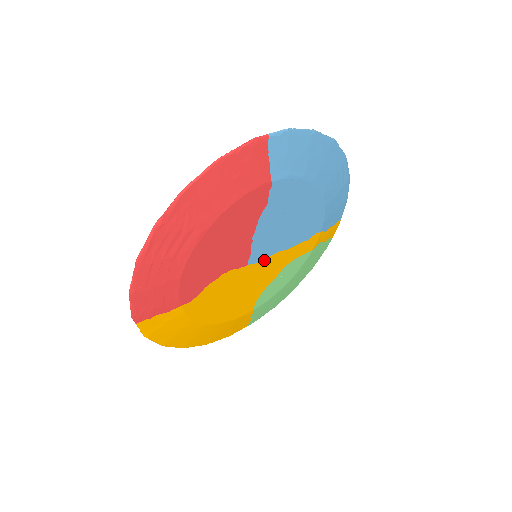
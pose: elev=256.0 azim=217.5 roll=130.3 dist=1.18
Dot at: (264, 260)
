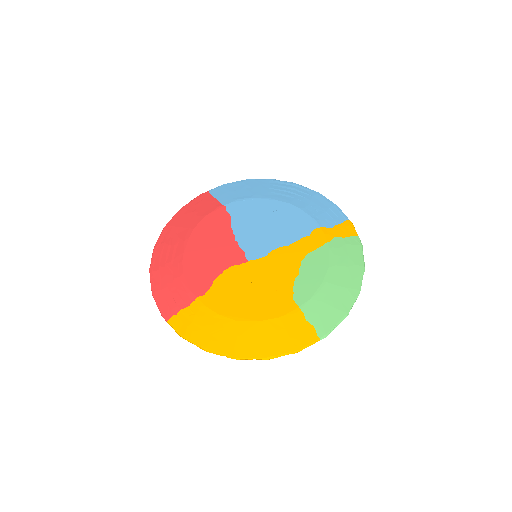
Dot at: (266, 256)
